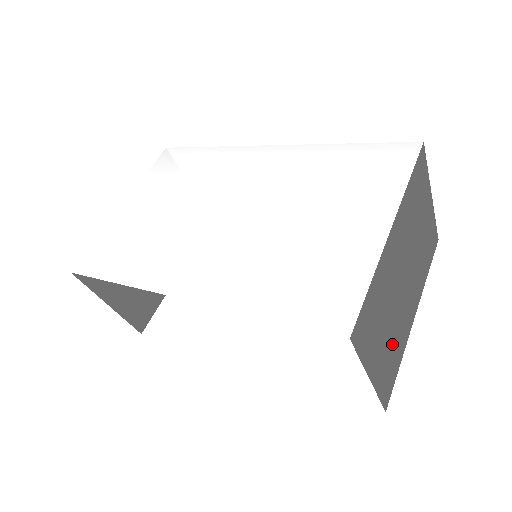
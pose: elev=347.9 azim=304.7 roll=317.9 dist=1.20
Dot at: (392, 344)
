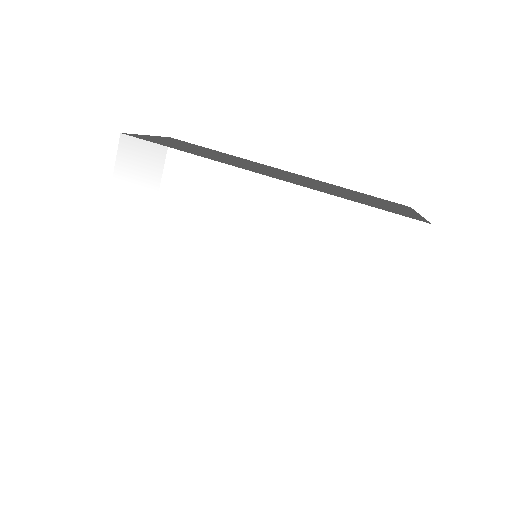
Dot at: occluded
